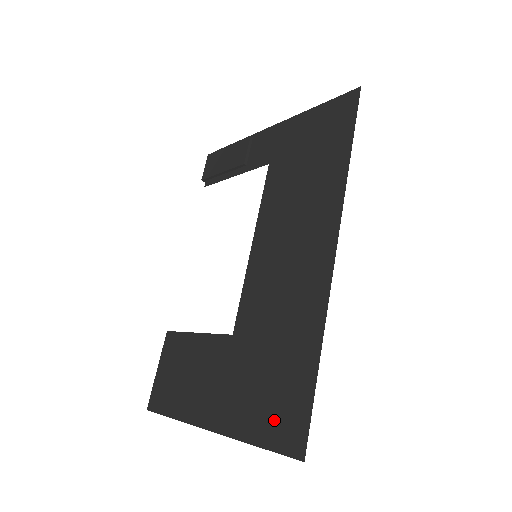
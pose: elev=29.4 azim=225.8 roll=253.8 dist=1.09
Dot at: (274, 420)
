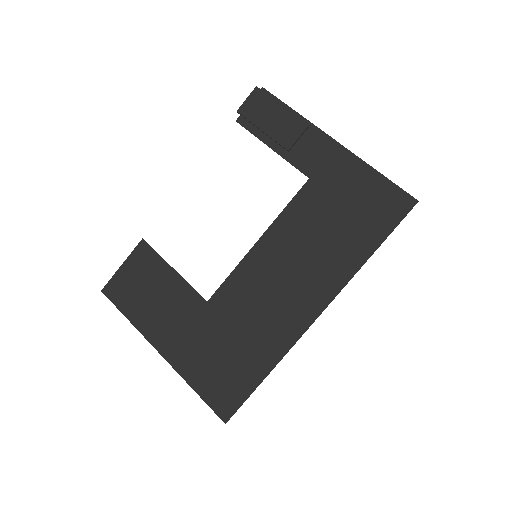
Dot at: (216, 387)
